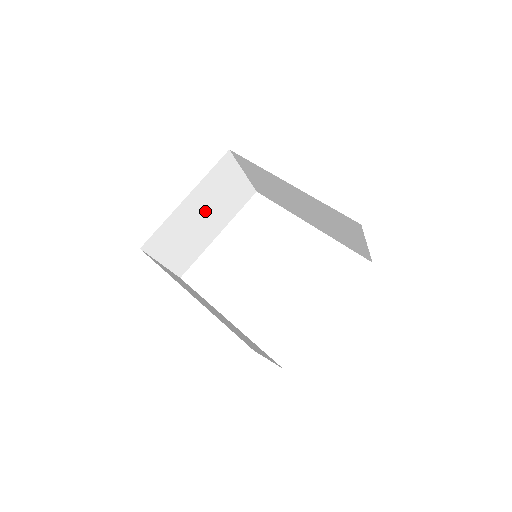
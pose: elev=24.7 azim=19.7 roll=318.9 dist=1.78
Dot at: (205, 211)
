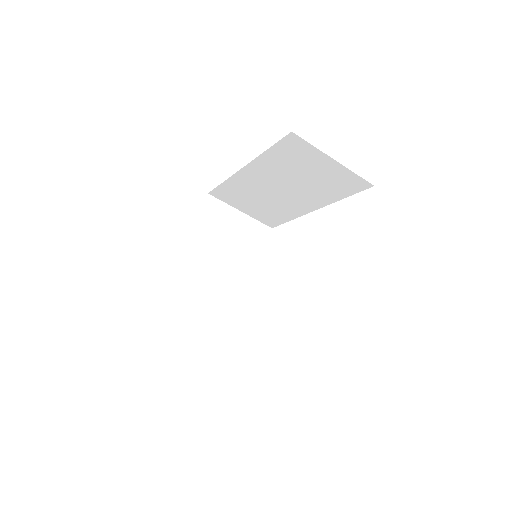
Dot at: (217, 260)
